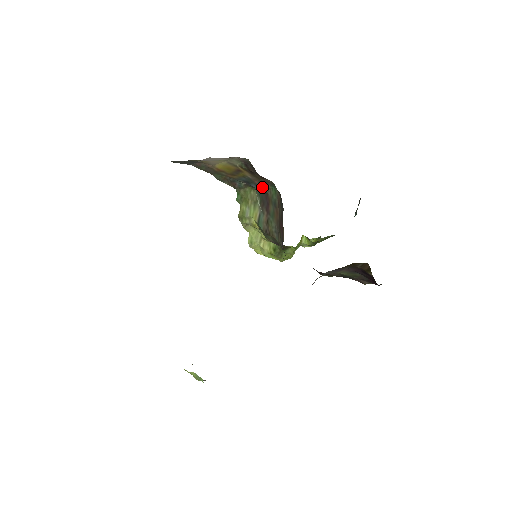
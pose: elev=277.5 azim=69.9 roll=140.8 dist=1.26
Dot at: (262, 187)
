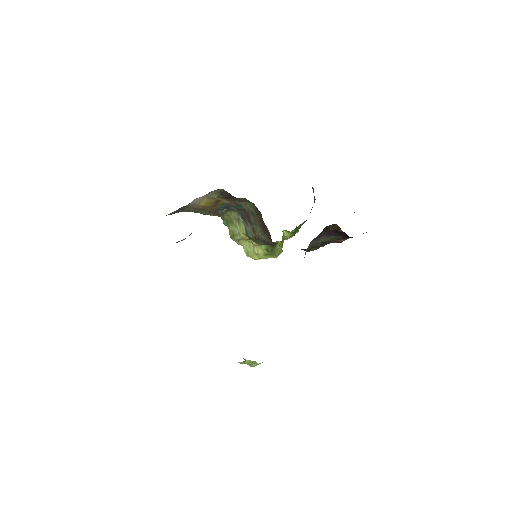
Dot at: (239, 206)
